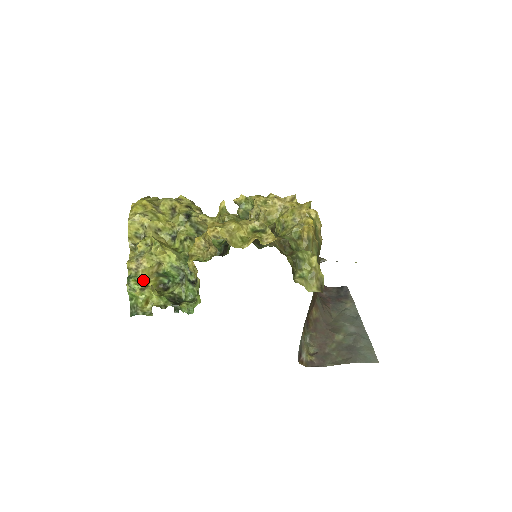
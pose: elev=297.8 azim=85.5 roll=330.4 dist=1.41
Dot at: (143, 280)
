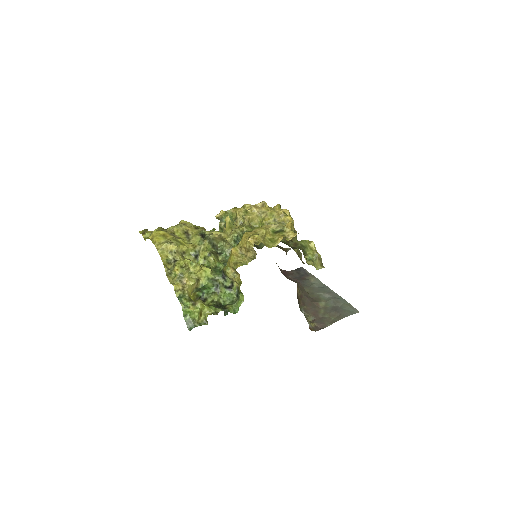
Dot at: (189, 297)
